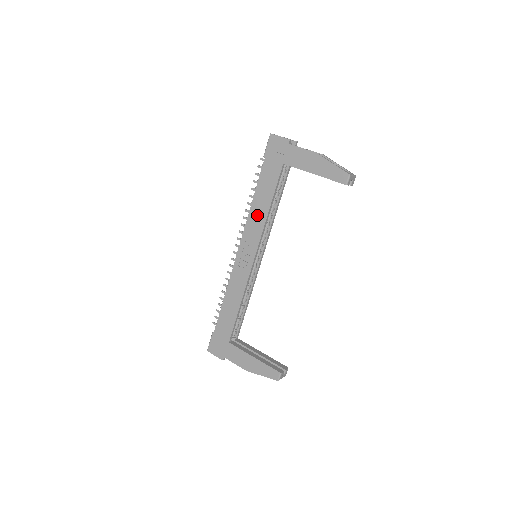
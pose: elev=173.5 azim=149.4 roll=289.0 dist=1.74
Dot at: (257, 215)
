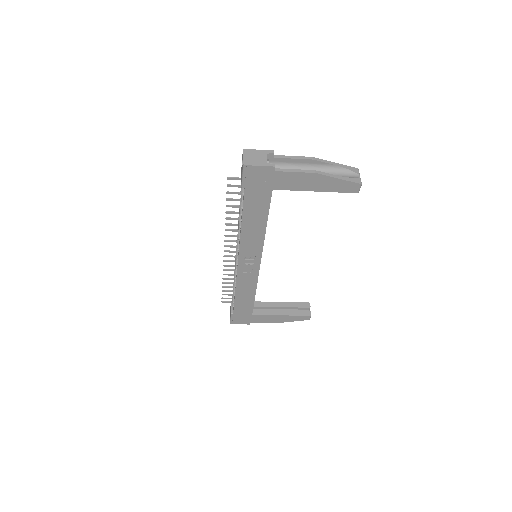
Dot at: (252, 236)
